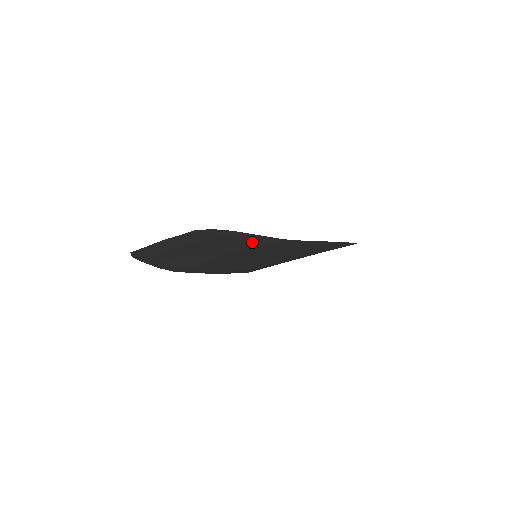
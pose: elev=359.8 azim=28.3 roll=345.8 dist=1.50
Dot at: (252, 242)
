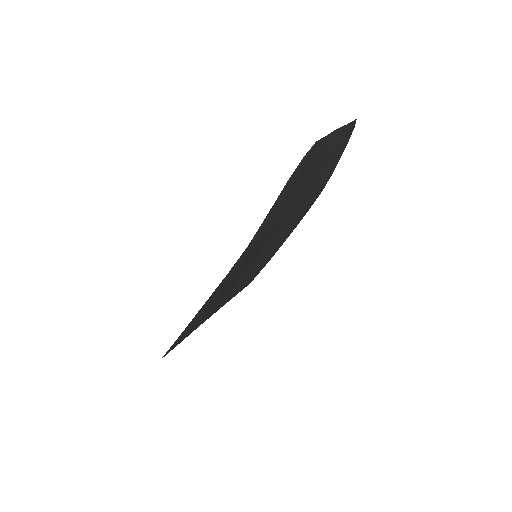
Dot at: (323, 182)
